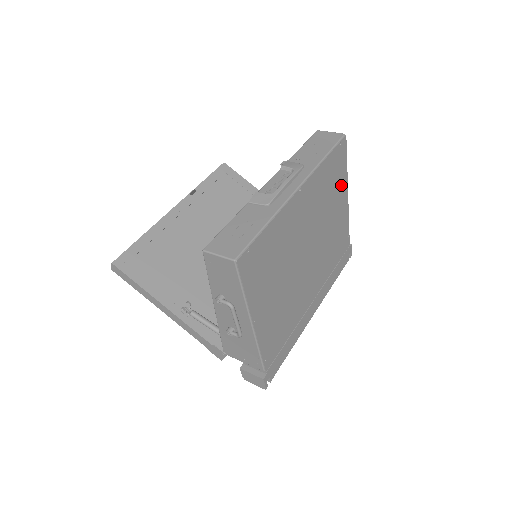
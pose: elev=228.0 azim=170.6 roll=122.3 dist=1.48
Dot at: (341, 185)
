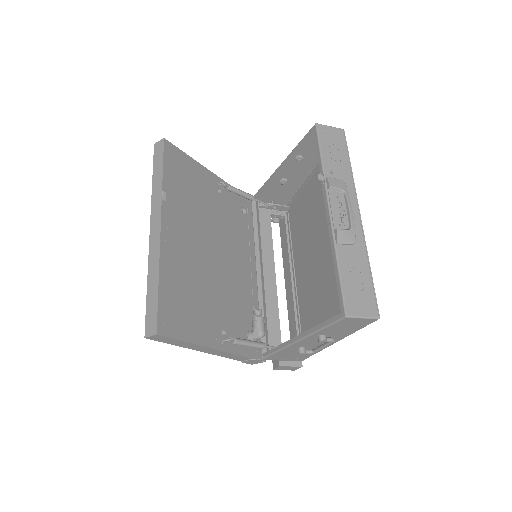
Dot at: occluded
